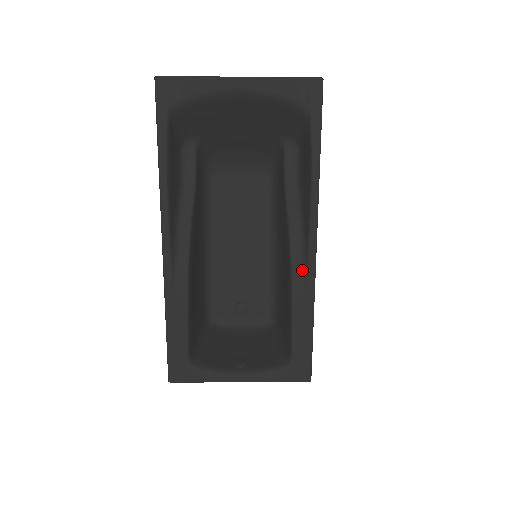
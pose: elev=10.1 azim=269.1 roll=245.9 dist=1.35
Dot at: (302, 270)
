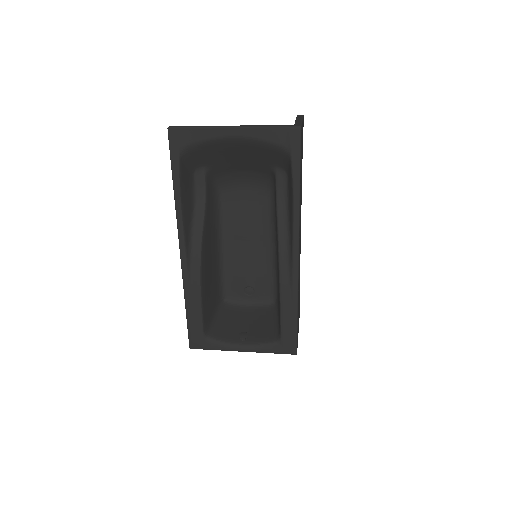
Dot at: (288, 273)
